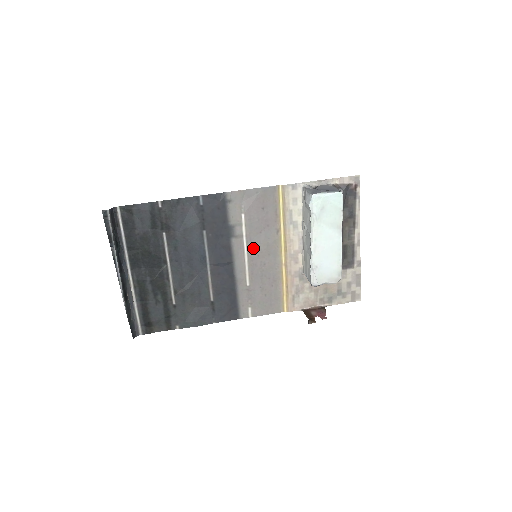
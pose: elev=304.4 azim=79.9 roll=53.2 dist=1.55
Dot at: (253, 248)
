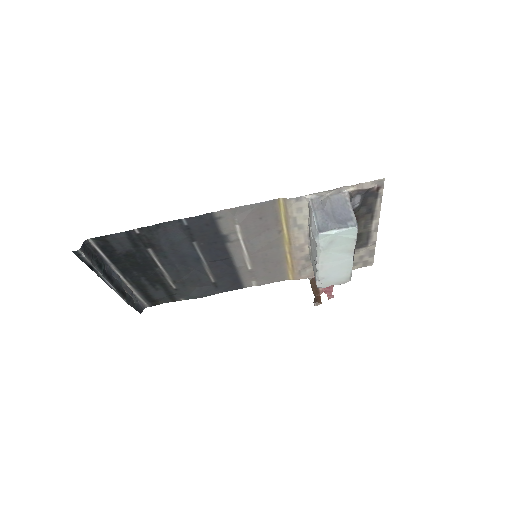
Dot at: (252, 246)
